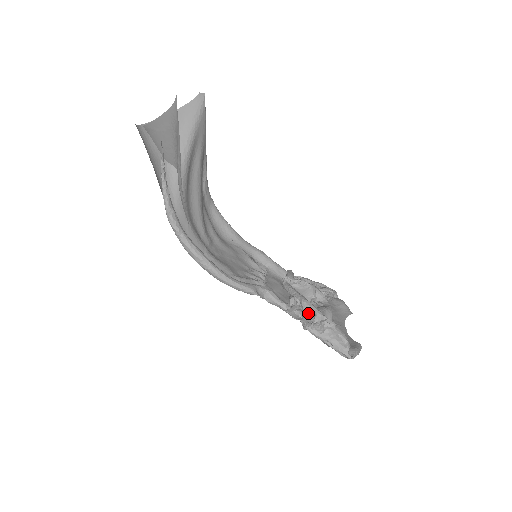
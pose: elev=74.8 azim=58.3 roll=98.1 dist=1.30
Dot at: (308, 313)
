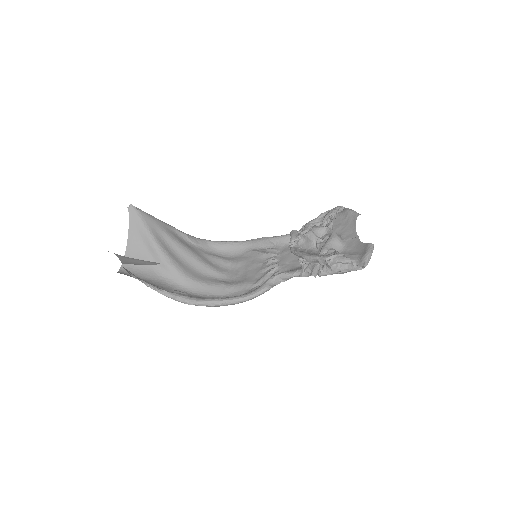
Dot at: (315, 263)
